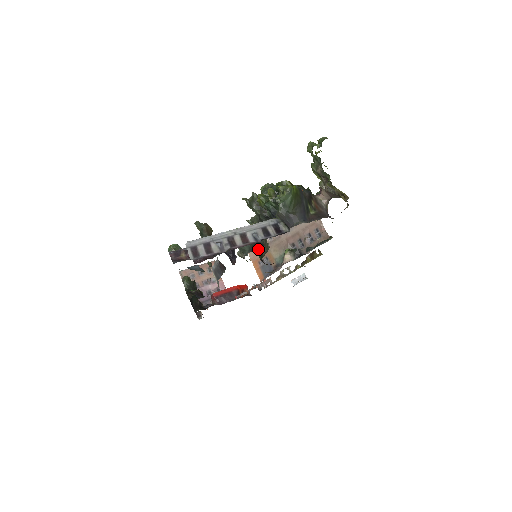
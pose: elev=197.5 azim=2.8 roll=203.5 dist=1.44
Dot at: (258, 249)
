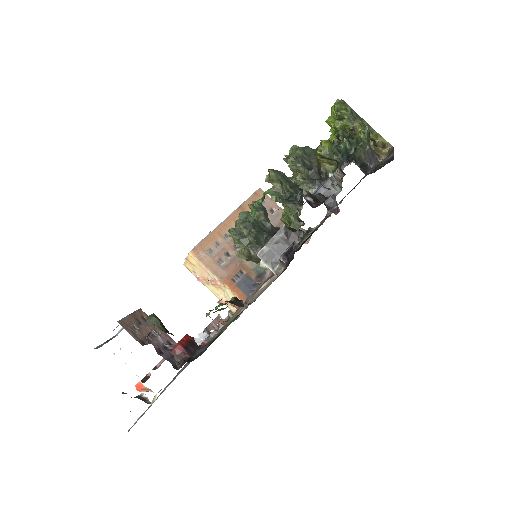
Dot at: occluded
